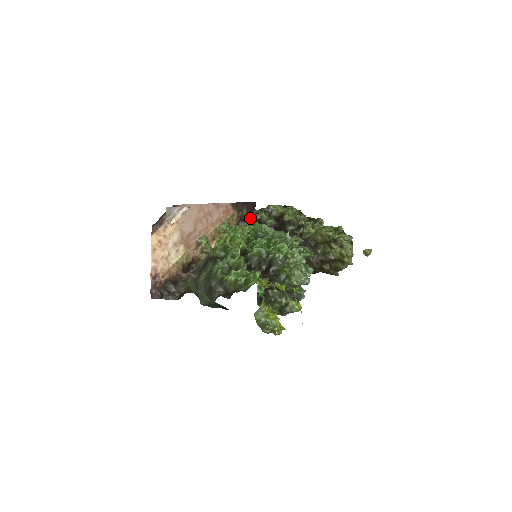
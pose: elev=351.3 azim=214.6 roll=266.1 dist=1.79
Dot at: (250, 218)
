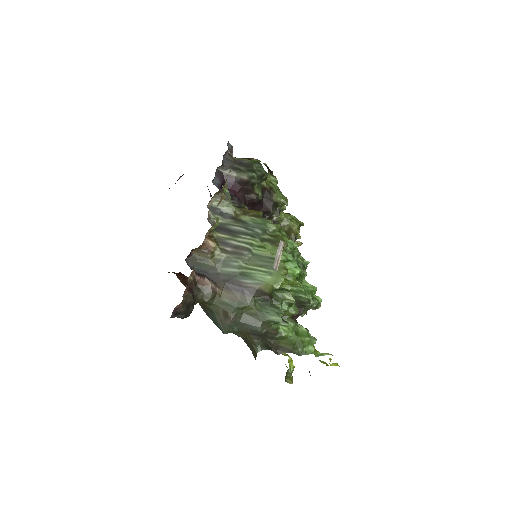
Dot at: (243, 178)
